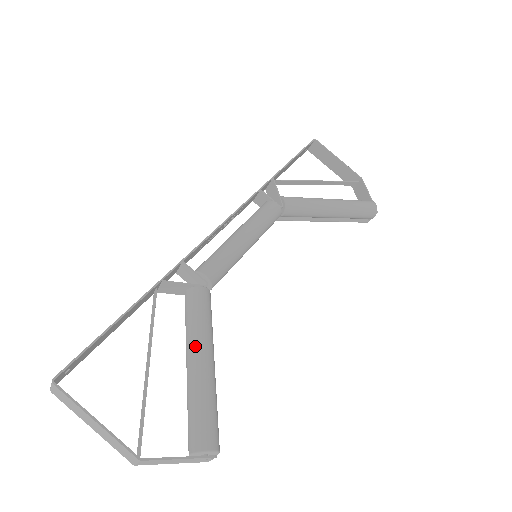
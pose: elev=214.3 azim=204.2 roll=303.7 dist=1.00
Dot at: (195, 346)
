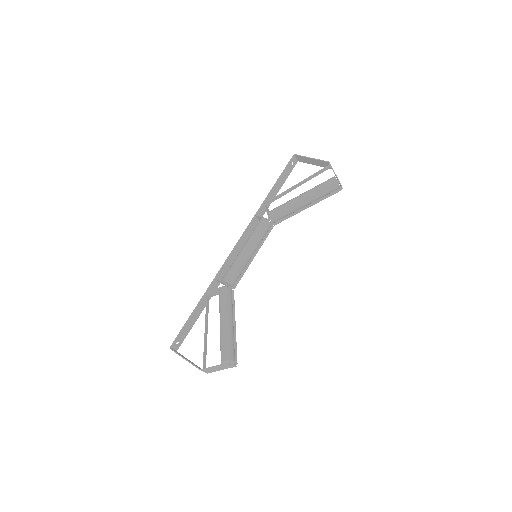
Dot at: (220, 317)
